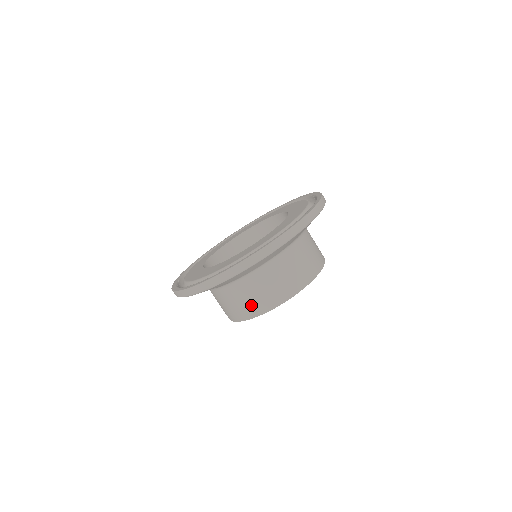
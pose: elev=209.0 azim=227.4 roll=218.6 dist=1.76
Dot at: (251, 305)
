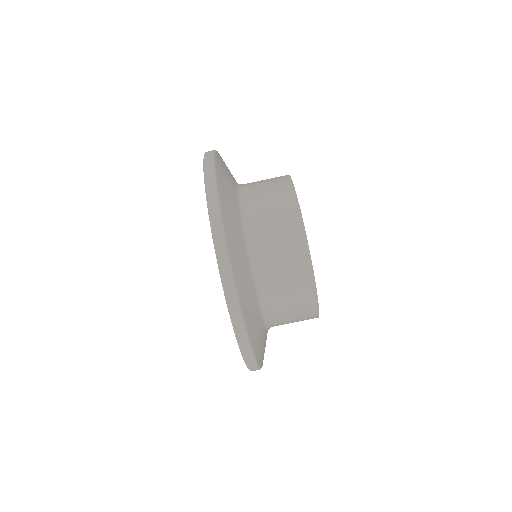
Dot at: (294, 270)
